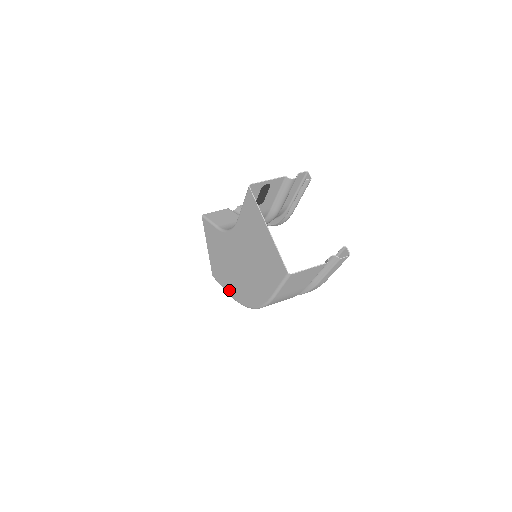
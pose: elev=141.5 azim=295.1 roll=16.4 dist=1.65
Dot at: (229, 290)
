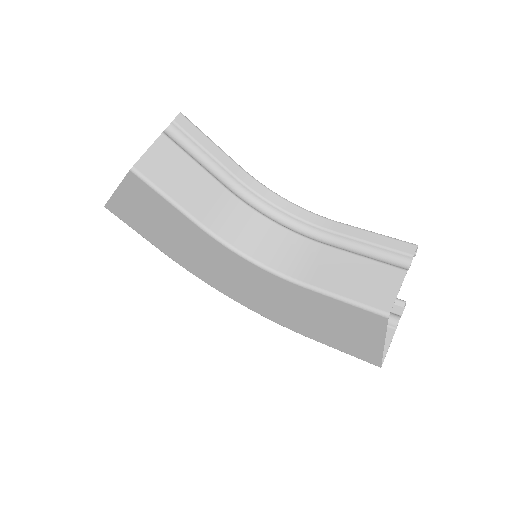
Dot at: (172, 256)
